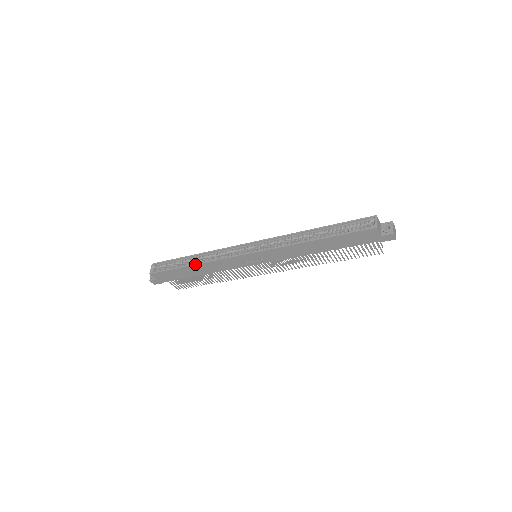
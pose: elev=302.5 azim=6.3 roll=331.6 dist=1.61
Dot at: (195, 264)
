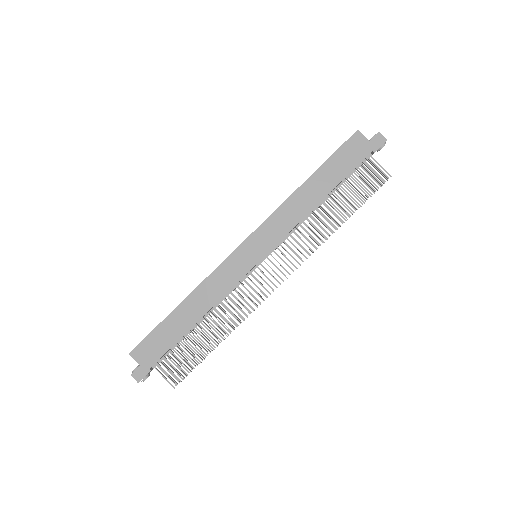
Dot at: (185, 298)
